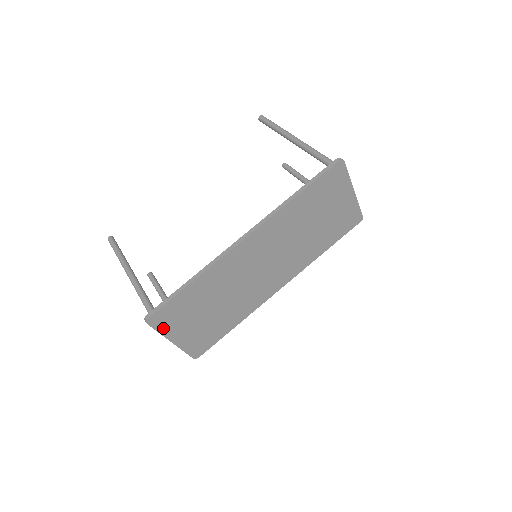
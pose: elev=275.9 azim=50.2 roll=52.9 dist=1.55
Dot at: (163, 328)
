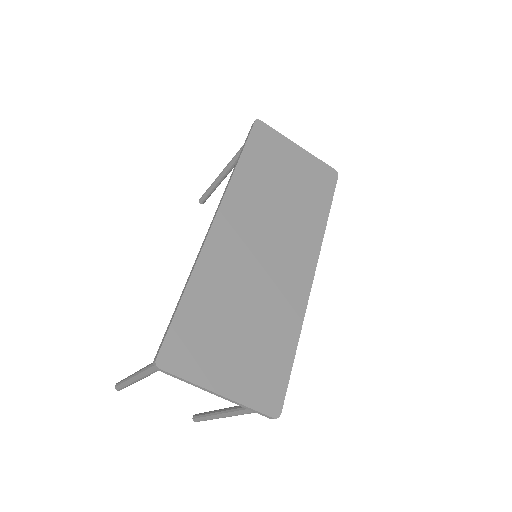
Dot at: (189, 372)
